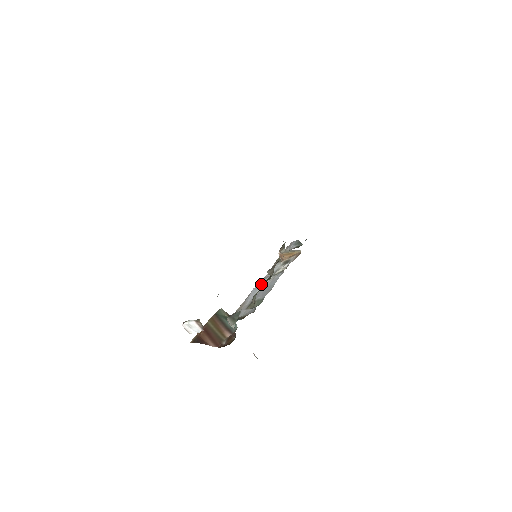
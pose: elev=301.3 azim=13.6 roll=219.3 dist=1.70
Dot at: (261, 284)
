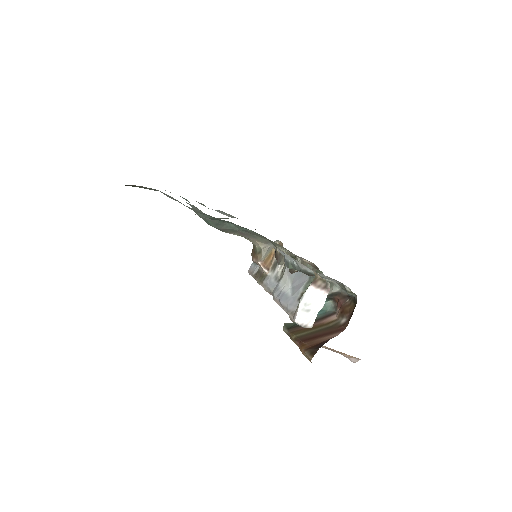
Dot at: occluded
